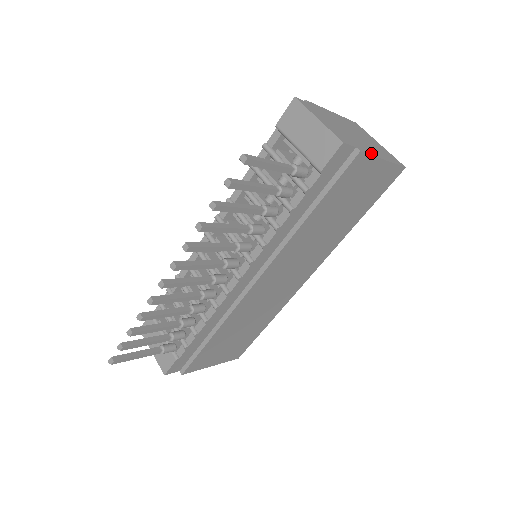
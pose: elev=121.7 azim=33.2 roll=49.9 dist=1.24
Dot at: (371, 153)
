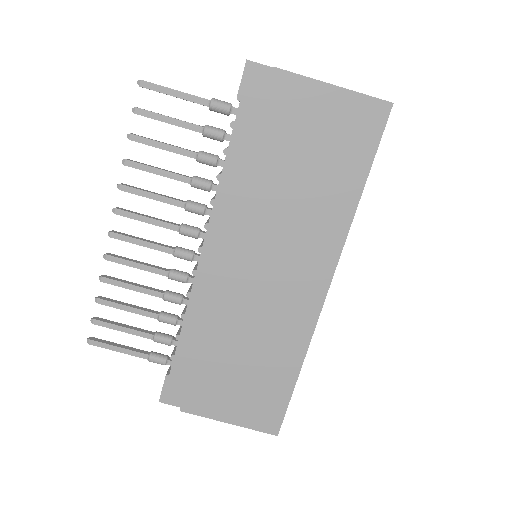
Dot at: (305, 77)
